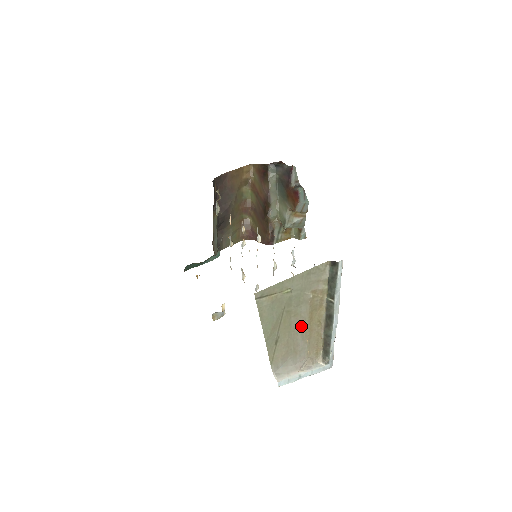
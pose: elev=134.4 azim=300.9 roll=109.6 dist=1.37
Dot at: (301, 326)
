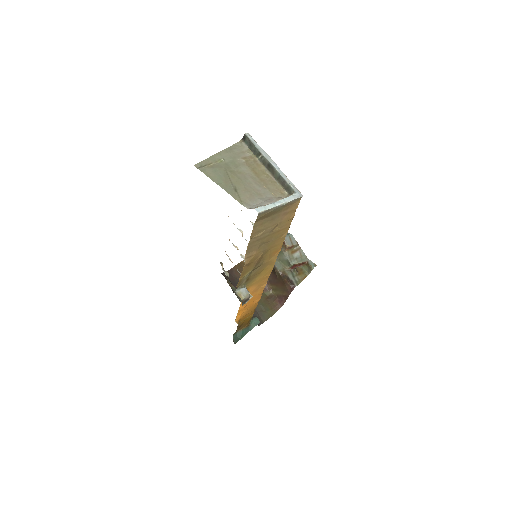
Dot at: (251, 179)
